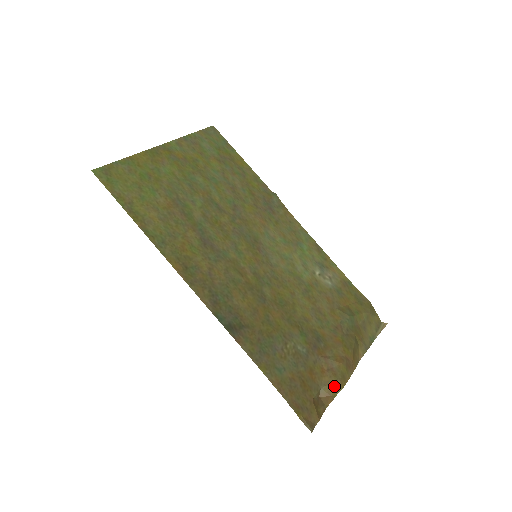
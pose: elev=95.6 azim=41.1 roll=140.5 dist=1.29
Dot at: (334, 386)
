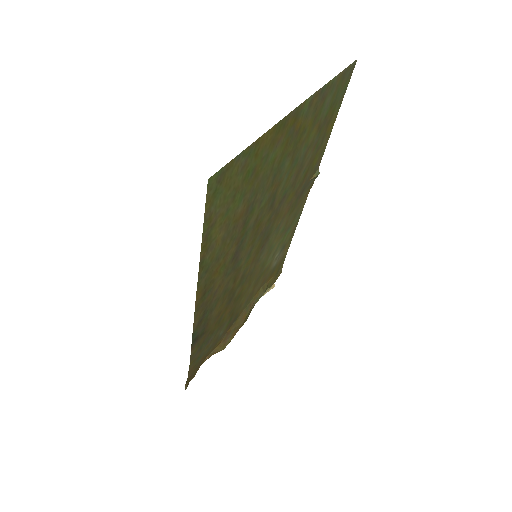
Dot at: occluded
